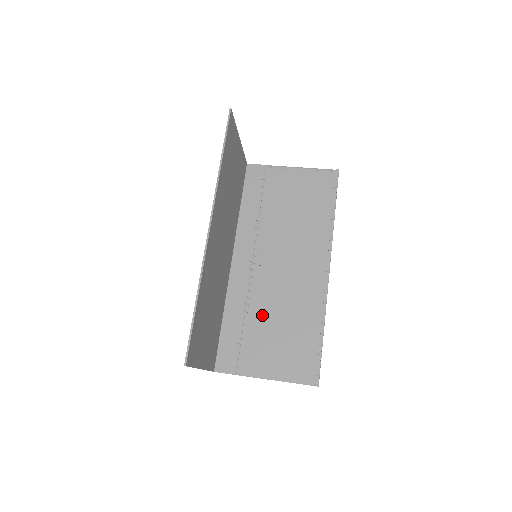
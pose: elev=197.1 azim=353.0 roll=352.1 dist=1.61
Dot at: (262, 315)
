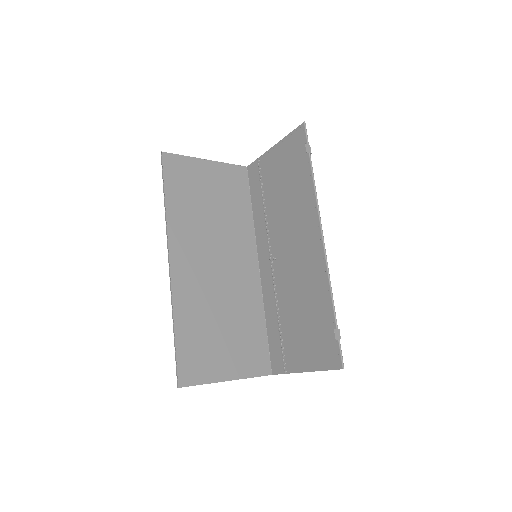
Dot at: (288, 308)
